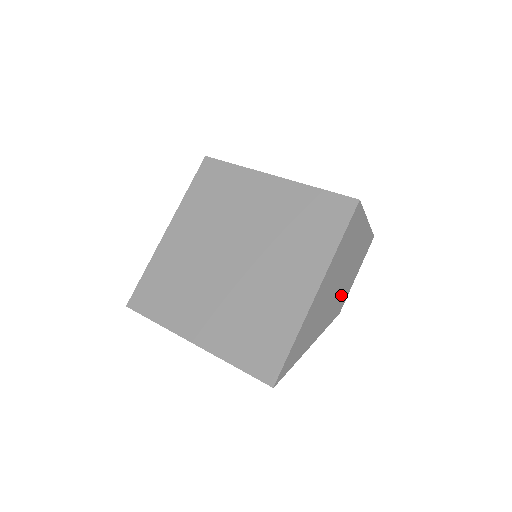
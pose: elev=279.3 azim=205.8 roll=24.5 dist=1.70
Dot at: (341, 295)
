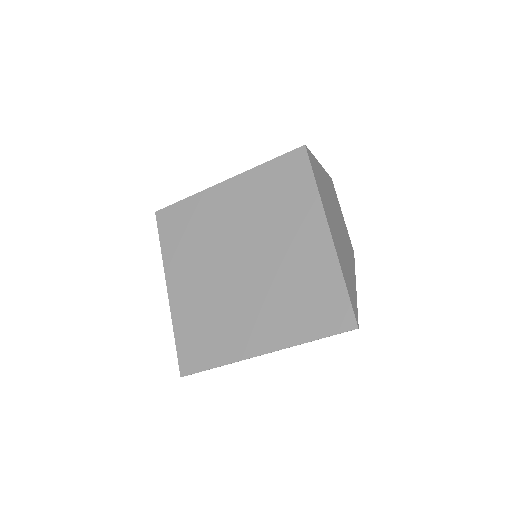
Dot at: (345, 234)
